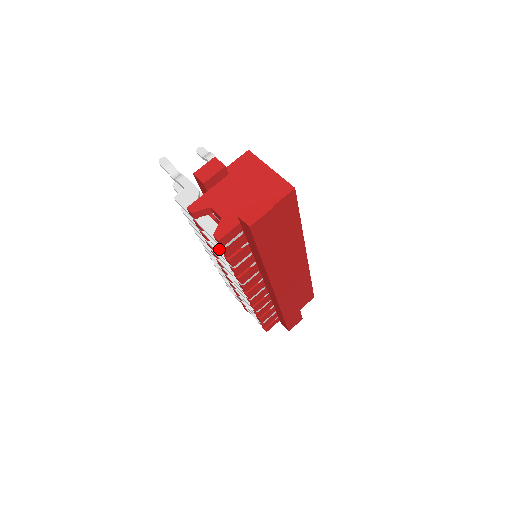
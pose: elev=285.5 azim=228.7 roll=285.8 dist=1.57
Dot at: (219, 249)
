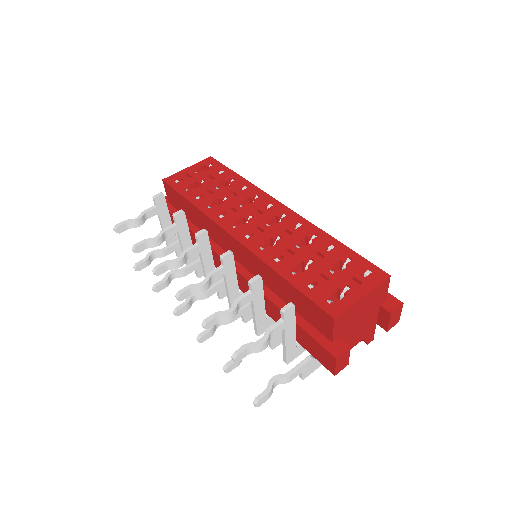
Dot at: occluded
